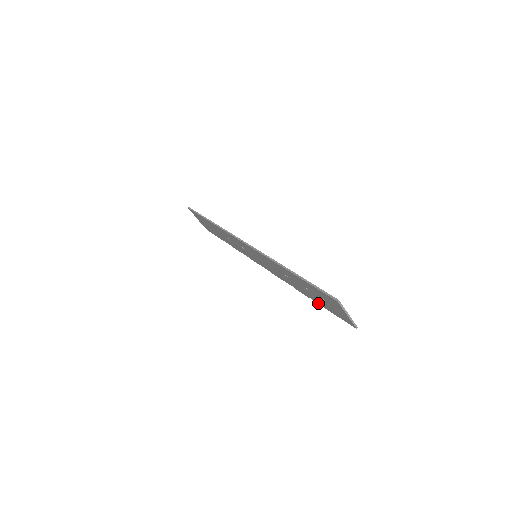
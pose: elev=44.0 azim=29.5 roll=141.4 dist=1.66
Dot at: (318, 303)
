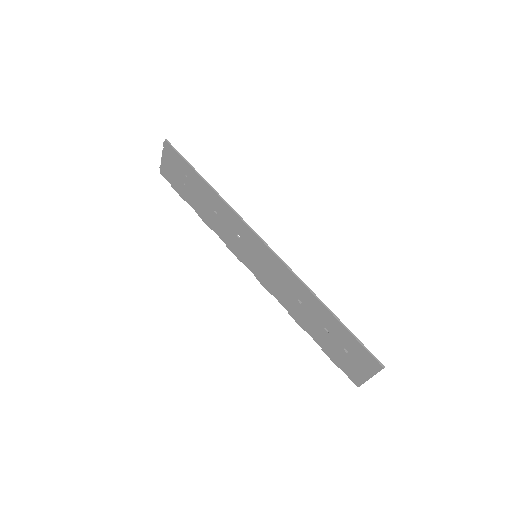
Dot at: (317, 342)
